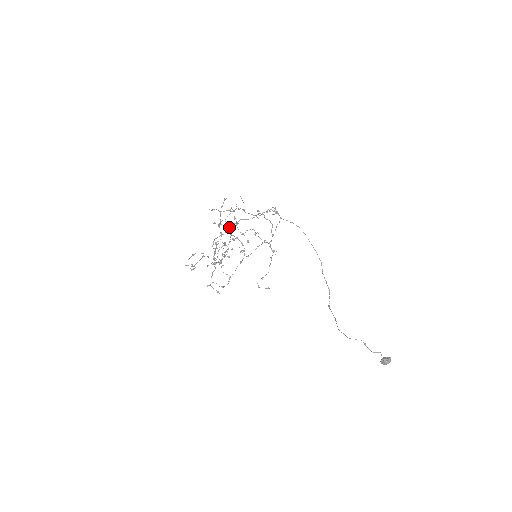
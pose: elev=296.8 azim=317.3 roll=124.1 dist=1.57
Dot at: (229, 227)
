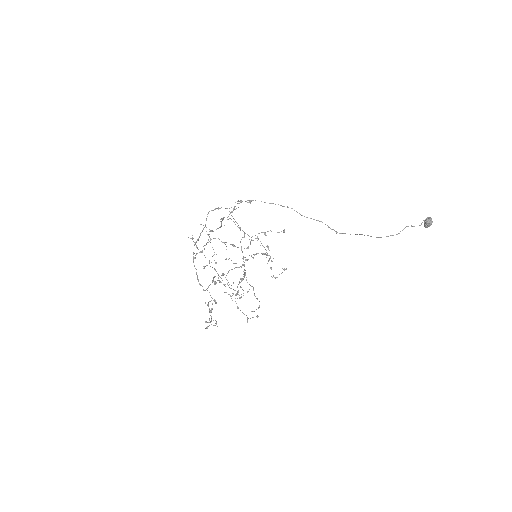
Dot at: (193, 261)
